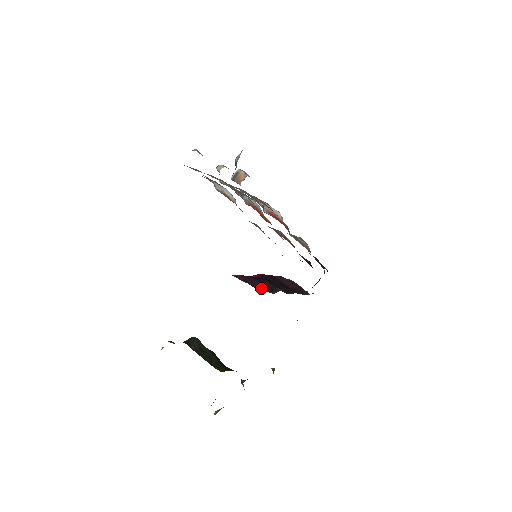
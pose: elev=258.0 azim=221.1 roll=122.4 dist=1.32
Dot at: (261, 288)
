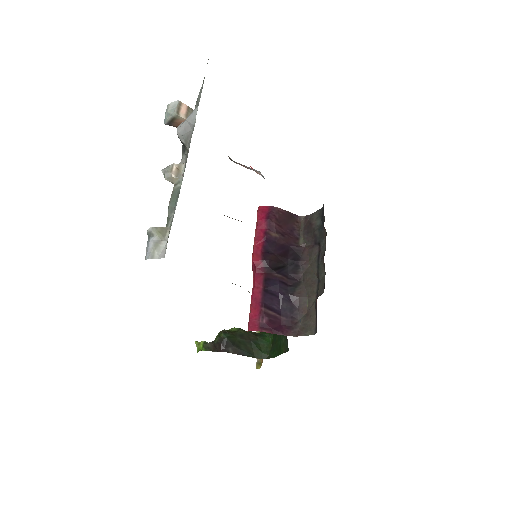
Dot at: (284, 315)
